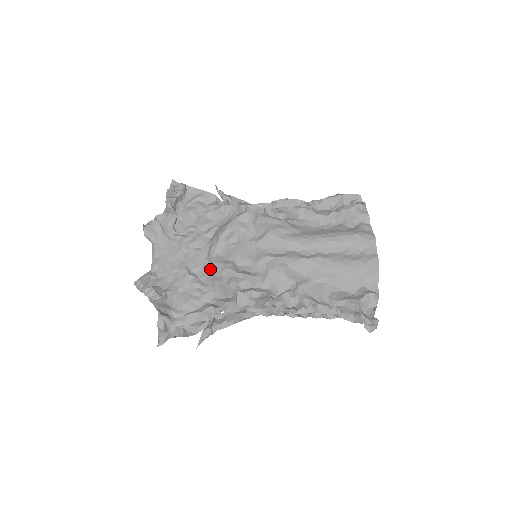
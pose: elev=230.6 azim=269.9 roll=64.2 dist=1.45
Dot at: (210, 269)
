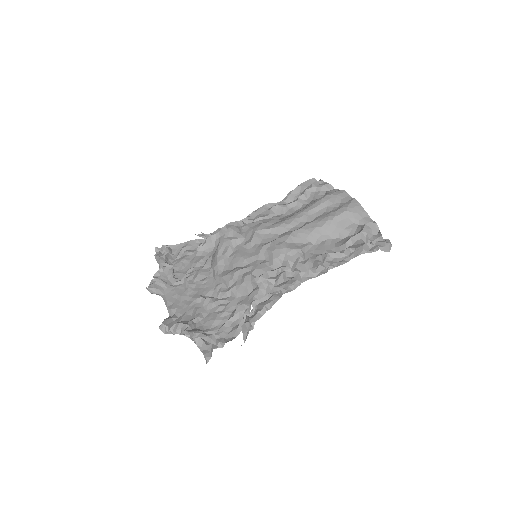
Dot at: (222, 285)
